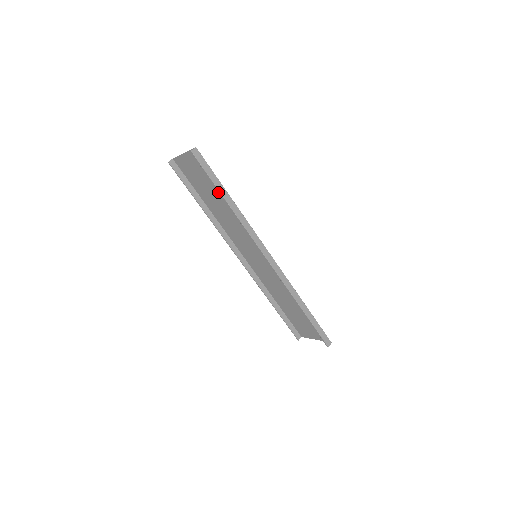
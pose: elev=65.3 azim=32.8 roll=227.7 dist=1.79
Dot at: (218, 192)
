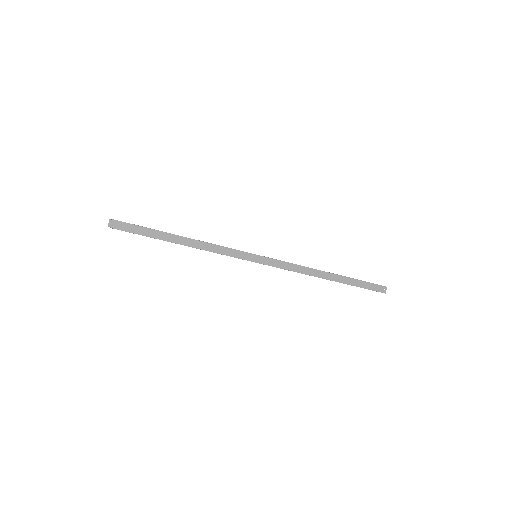
Dot at: occluded
